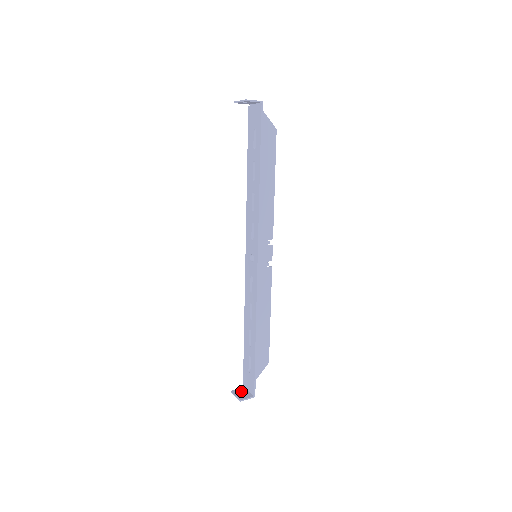
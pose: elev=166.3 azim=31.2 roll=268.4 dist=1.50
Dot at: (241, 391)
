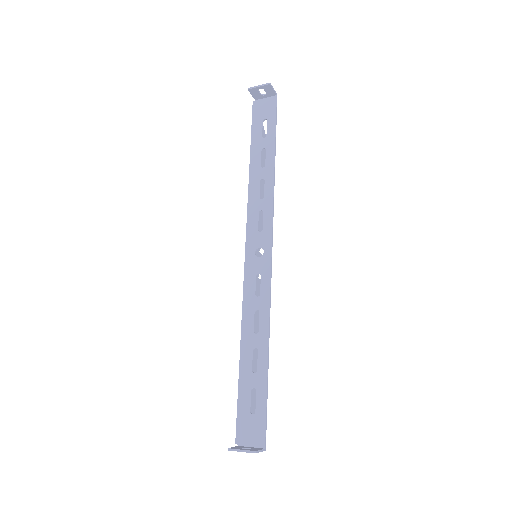
Dot at: (241, 447)
